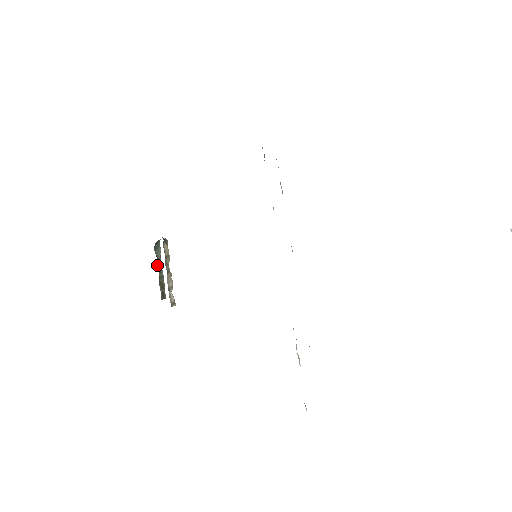
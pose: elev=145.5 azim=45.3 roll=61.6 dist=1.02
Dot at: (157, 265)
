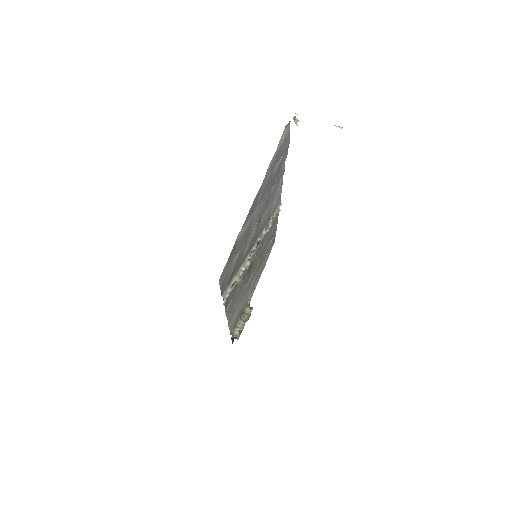
Dot at: occluded
